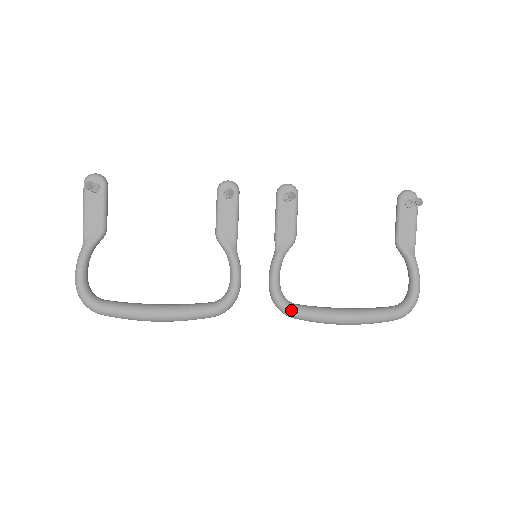
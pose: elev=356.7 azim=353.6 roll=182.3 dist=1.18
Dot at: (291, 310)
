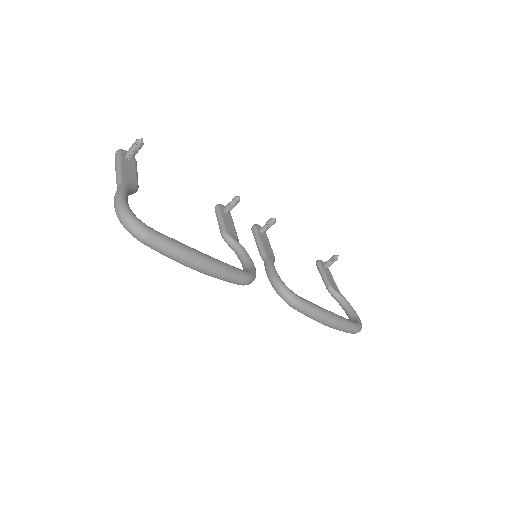
Dot at: (297, 296)
